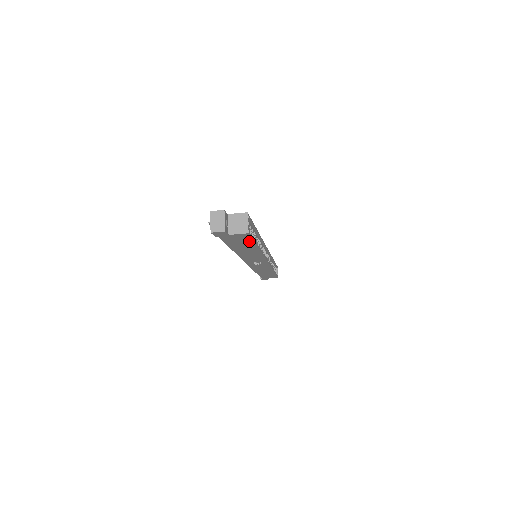
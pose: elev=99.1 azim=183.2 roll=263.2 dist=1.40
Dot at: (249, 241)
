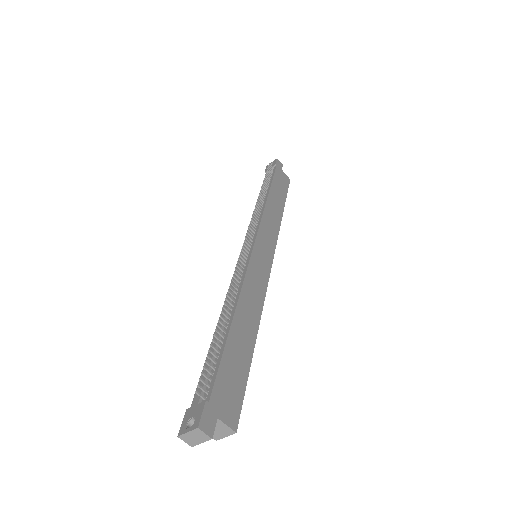
Dot at: occluded
